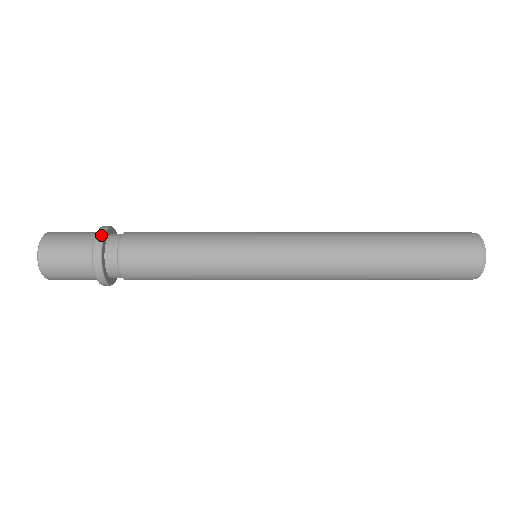
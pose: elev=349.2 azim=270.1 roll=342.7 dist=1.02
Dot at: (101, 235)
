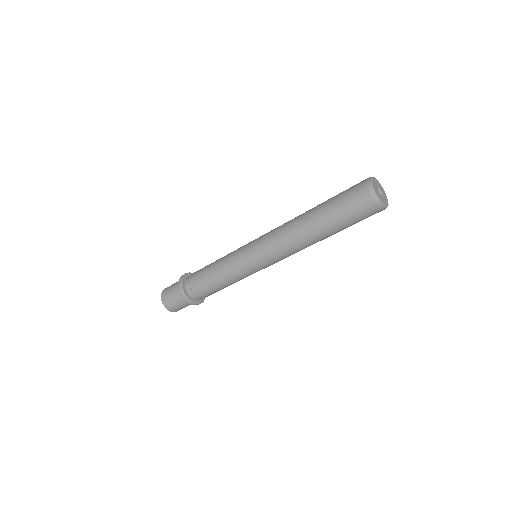
Dot at: occluded
